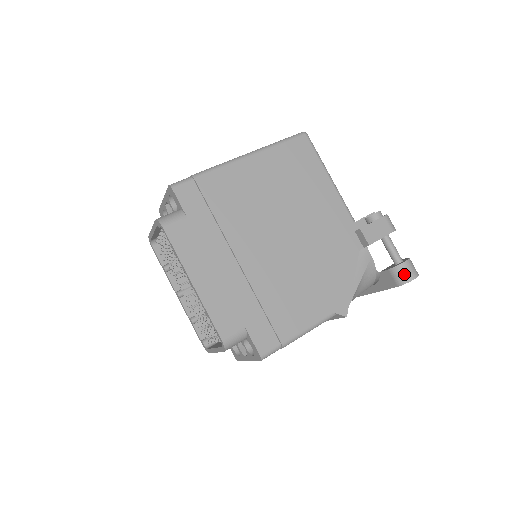
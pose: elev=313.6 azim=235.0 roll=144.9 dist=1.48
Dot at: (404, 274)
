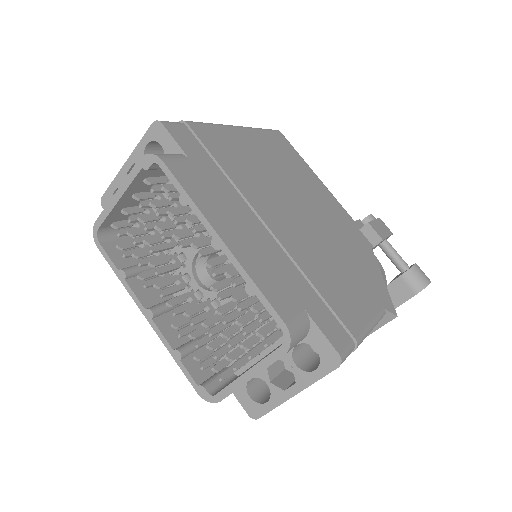
Dot at: (420, 277)
